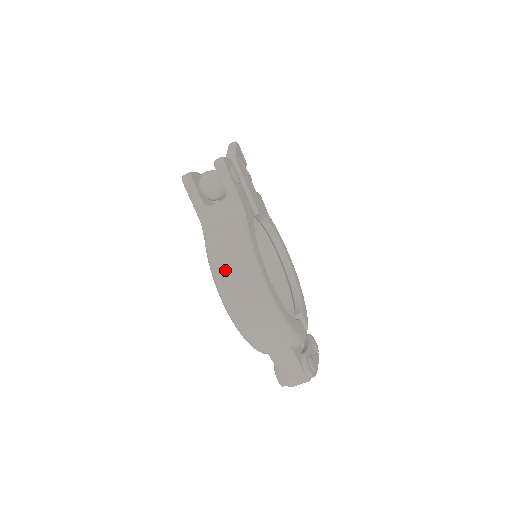
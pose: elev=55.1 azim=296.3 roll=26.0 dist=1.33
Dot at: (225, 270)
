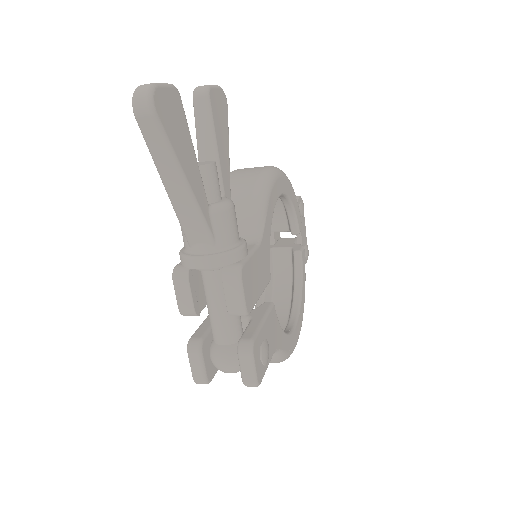
Dot at: occluded
